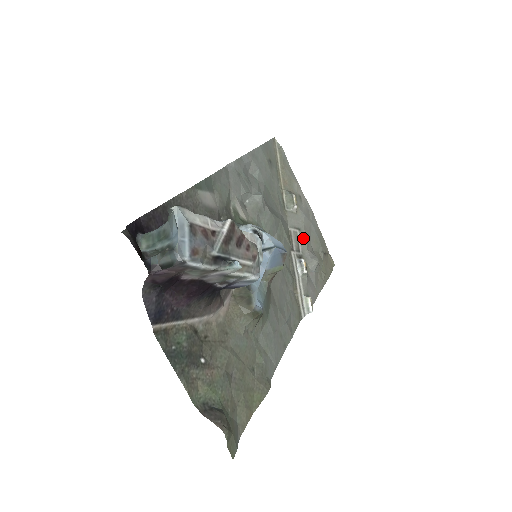
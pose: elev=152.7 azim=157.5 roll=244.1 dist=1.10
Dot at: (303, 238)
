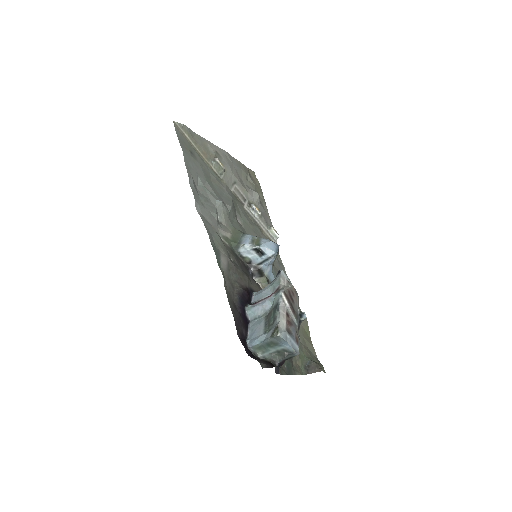
Dot at: (241, 187)
